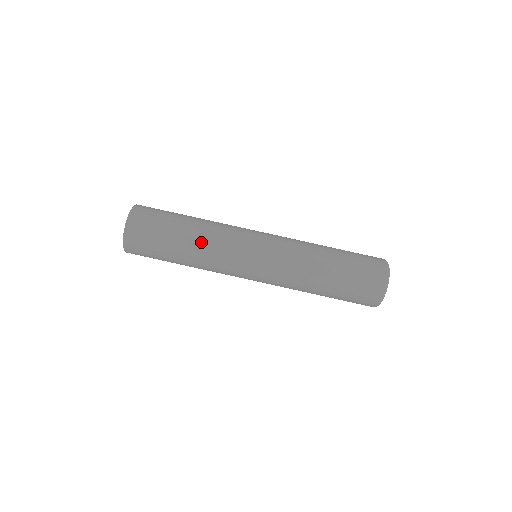
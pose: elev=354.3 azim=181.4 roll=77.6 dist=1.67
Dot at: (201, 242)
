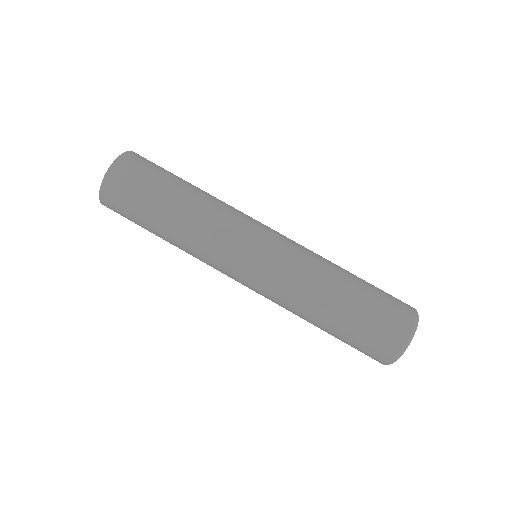
Dot at: (197, 210)
